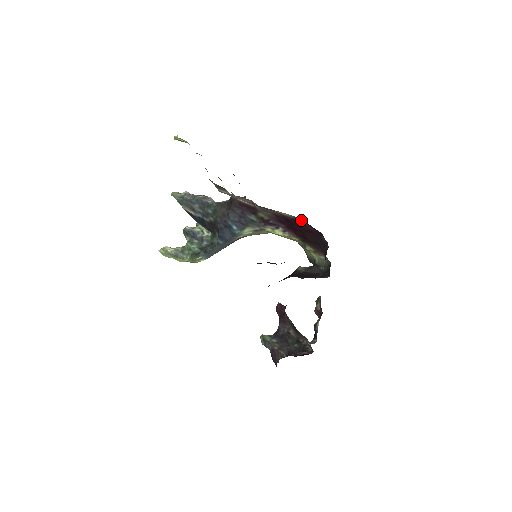
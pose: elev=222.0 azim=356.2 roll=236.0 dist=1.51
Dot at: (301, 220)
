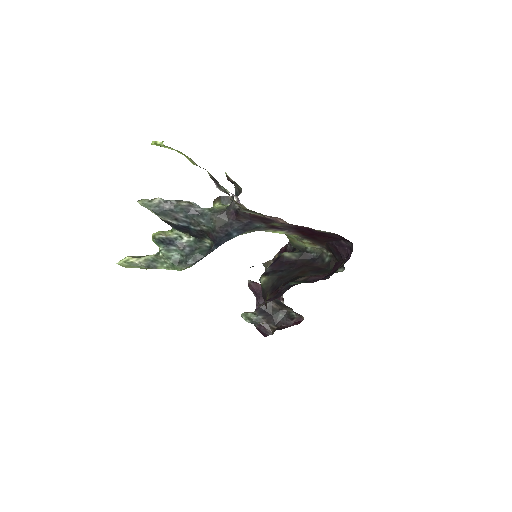
Dot at: (335, 234)
